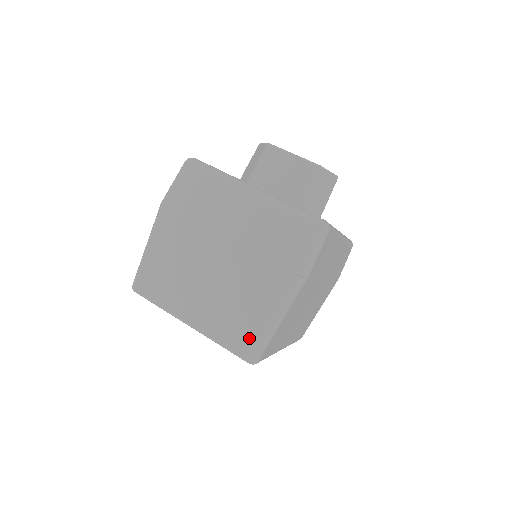
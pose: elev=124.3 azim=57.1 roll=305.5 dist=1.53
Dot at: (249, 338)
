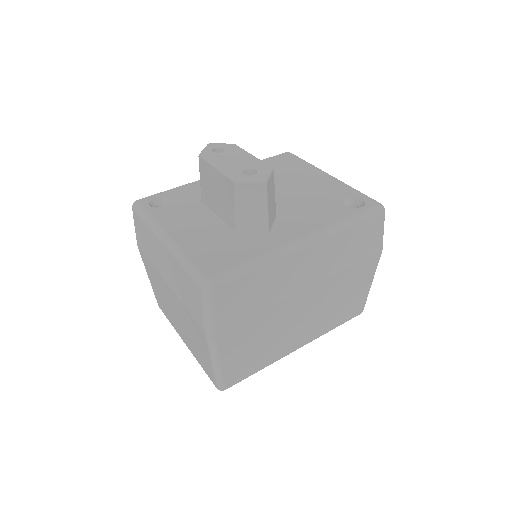
Dot at: (209, 371)
